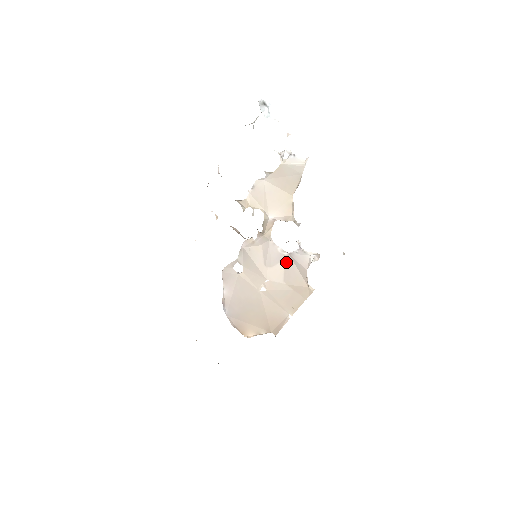
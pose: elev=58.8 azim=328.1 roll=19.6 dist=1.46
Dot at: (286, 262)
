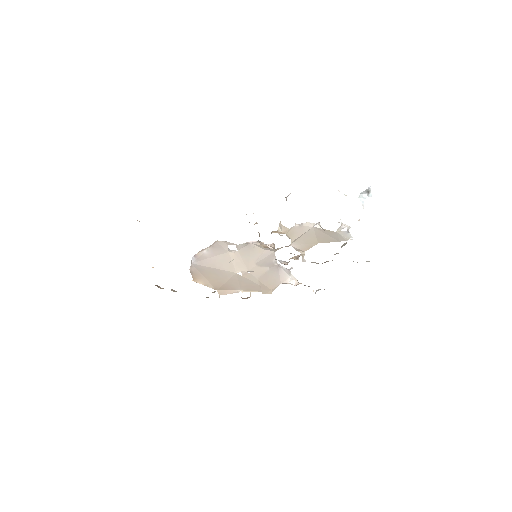
Dot at: (271, 269)
